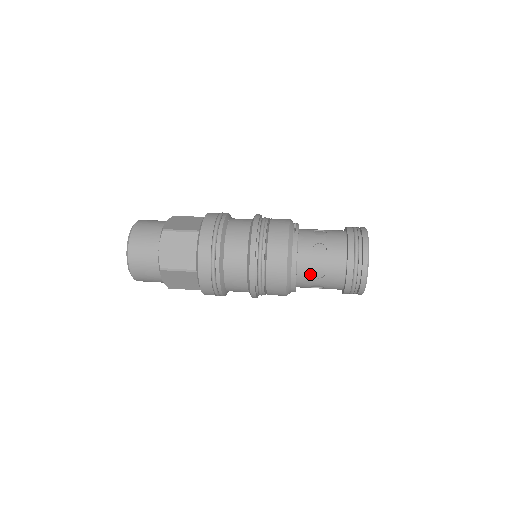
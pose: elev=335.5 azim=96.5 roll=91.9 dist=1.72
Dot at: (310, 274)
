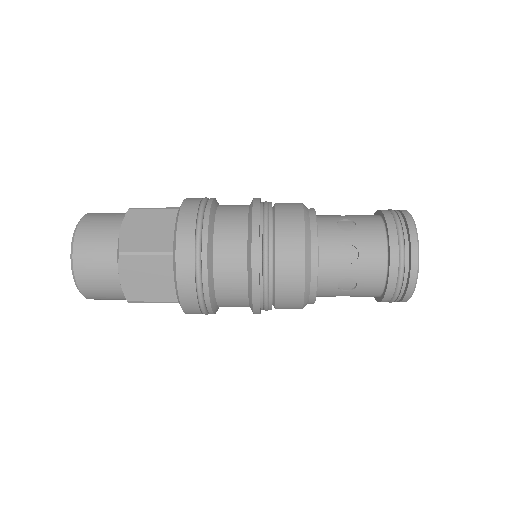
Dot at: (337, 257)
